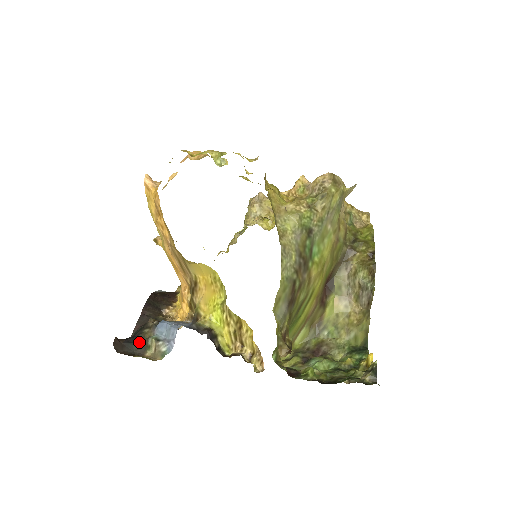
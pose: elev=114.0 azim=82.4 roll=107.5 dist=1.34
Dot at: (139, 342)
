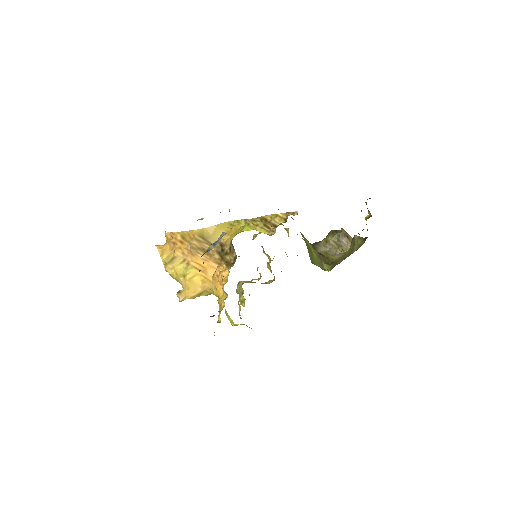
Dot at: occluded
